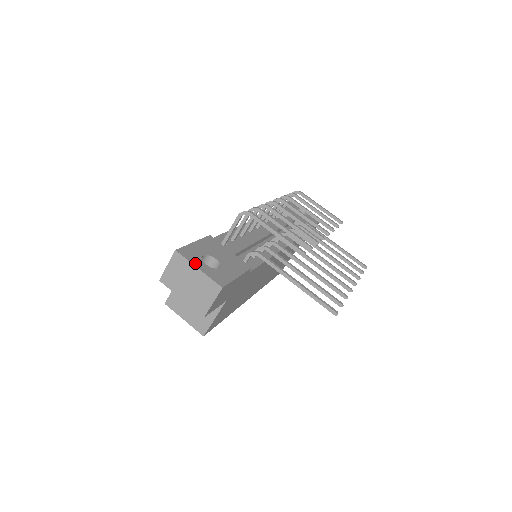
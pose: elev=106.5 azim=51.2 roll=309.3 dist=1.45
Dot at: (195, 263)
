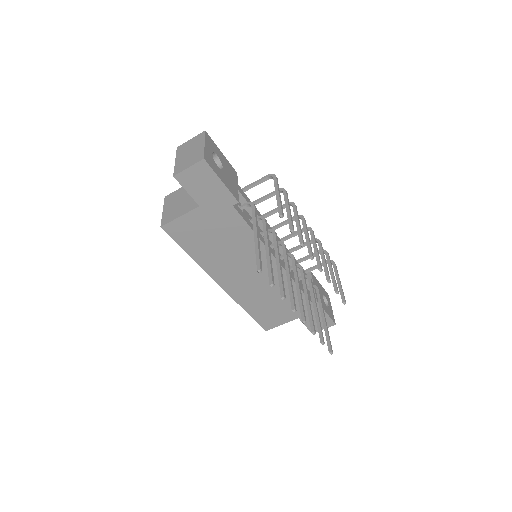
Dot at: (207, 143)
